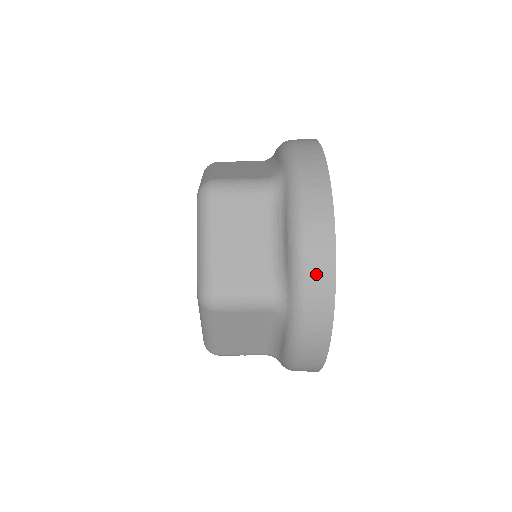
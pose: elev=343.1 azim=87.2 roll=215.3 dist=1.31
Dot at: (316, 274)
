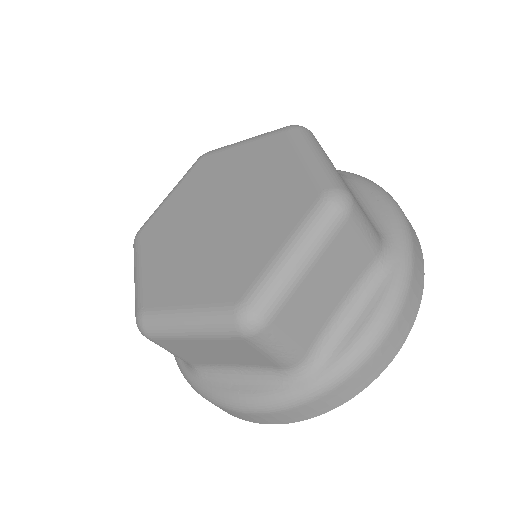
Dot at: (414, 235)
